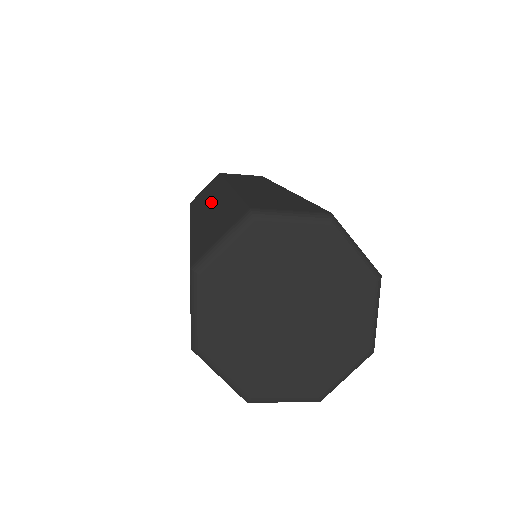
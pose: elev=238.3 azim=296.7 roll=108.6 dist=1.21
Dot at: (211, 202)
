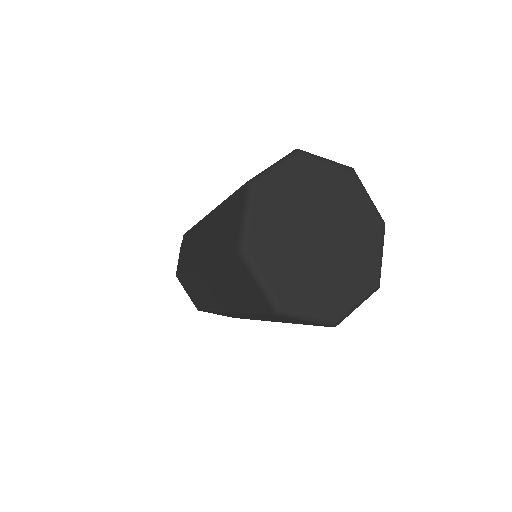
Dot at: occluded
